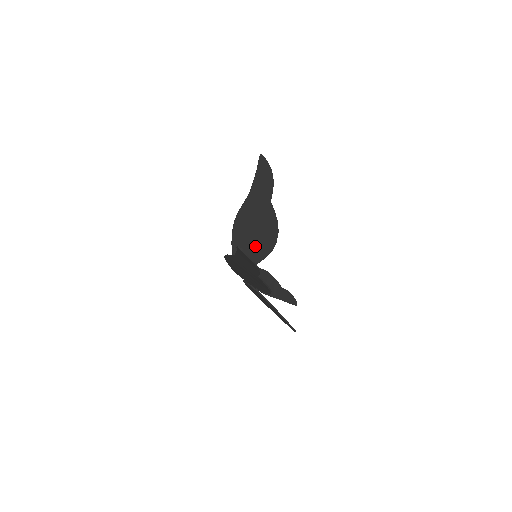
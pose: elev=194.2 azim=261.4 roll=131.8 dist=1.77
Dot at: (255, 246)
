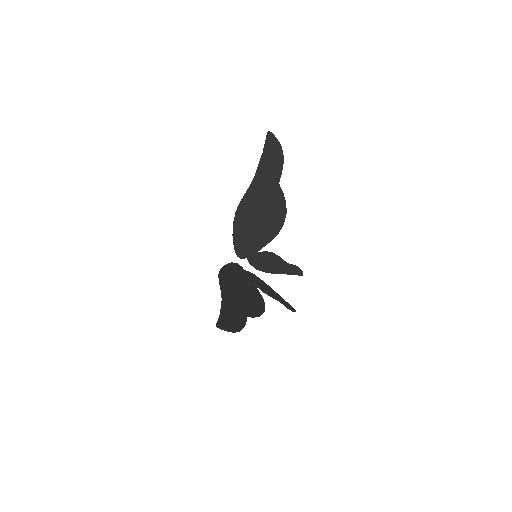
Dot at: (259, 233)
